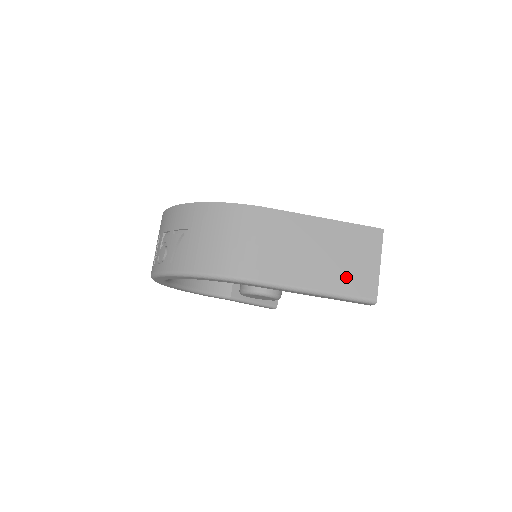
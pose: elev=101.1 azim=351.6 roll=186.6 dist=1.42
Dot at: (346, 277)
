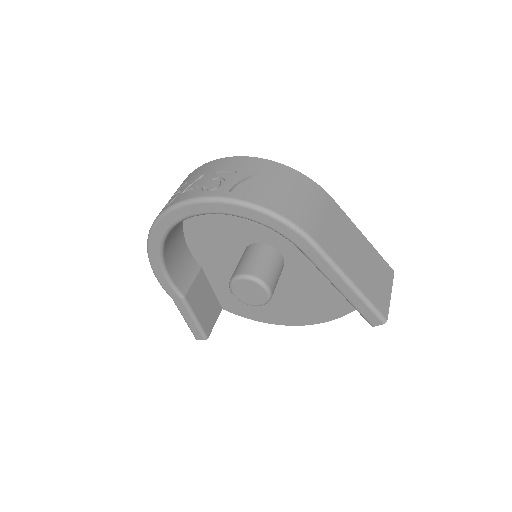
Dot at: (372, 287)
